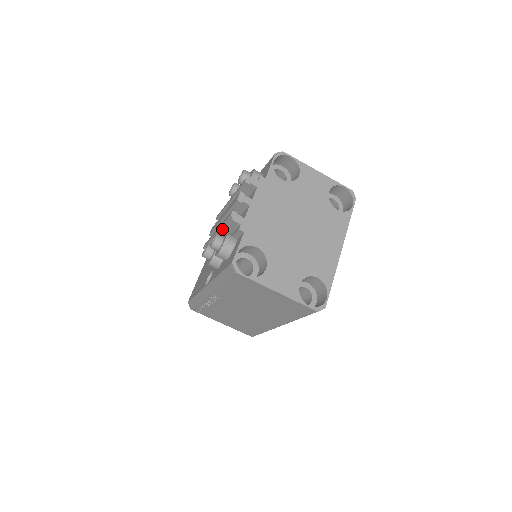
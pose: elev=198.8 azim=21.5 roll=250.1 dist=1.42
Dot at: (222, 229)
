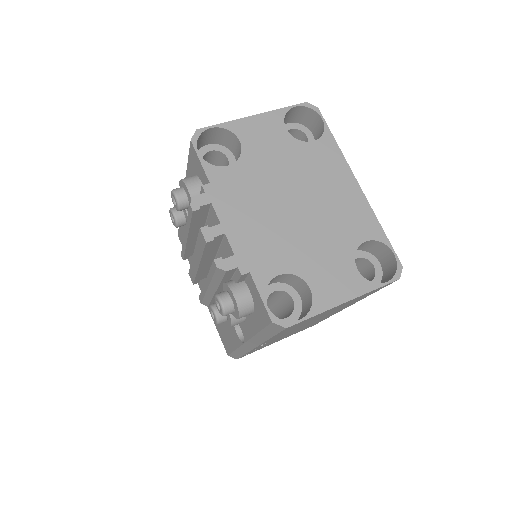
Dot at: (215, 283)
